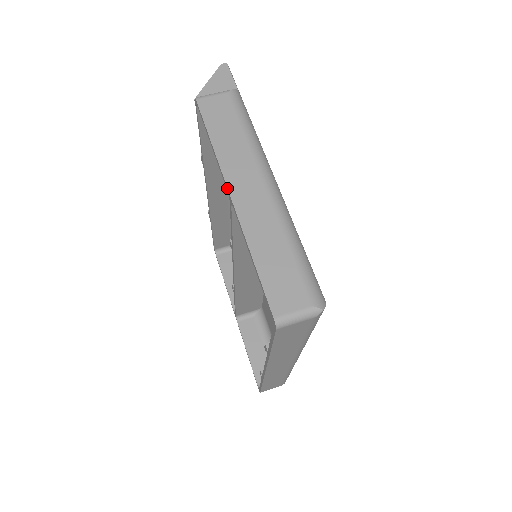
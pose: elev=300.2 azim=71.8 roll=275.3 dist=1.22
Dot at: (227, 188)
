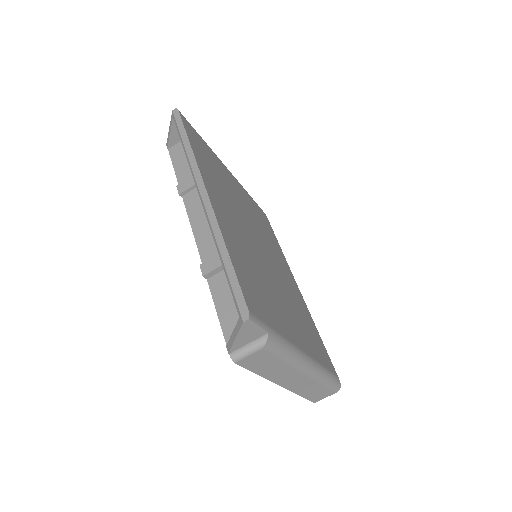
Dot at: occluded
